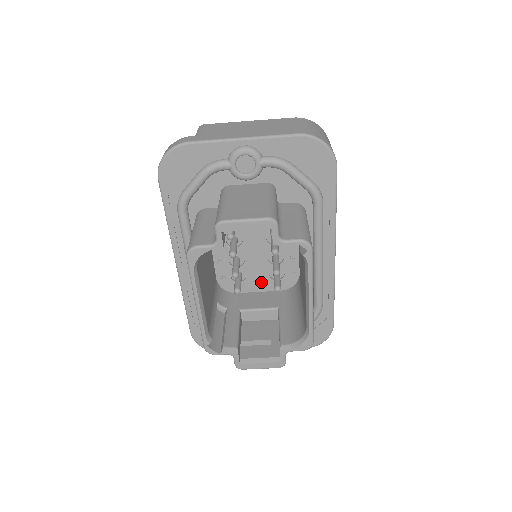
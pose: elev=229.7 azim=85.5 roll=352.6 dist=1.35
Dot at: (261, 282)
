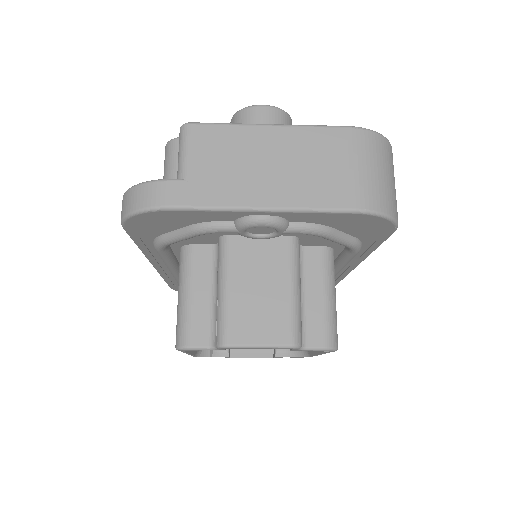
Dot at: occluded
